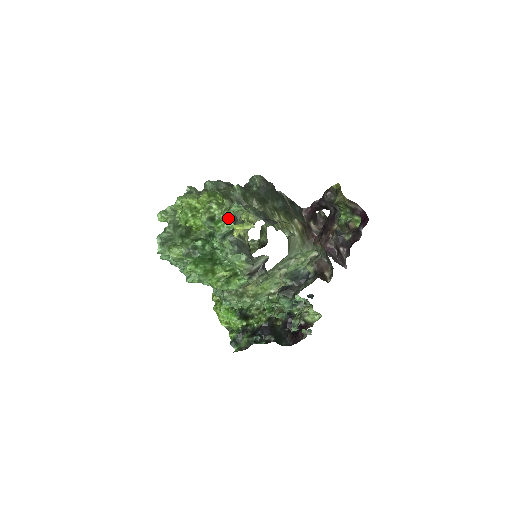
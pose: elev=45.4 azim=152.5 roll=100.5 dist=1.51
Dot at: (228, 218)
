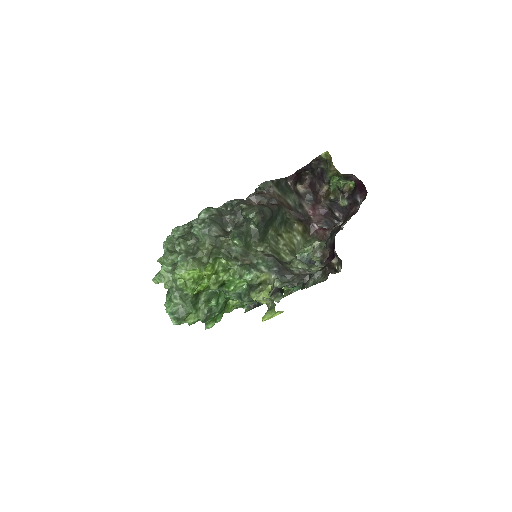
Dot at: (239, 280)
